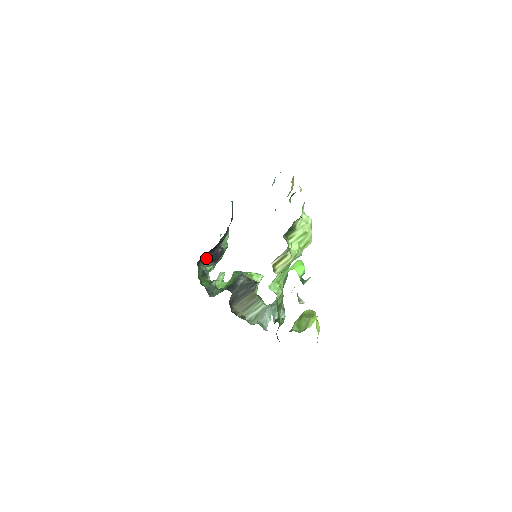
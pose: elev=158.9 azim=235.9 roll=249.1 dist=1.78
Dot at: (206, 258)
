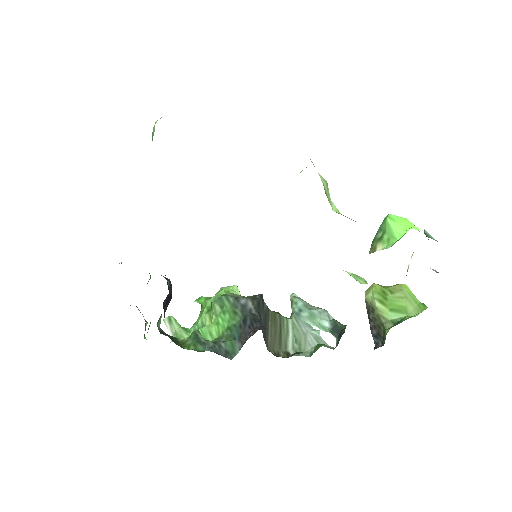
Dot at: (164, 307)
